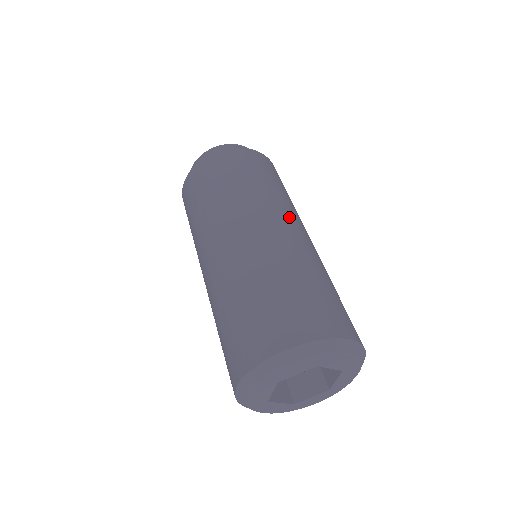
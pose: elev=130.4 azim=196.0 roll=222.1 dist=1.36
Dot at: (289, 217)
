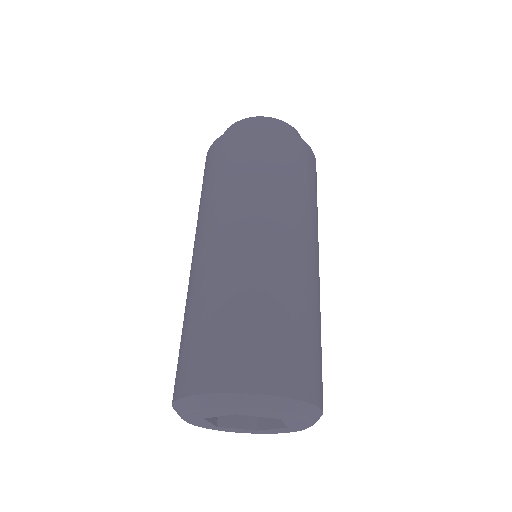
Dot at: (269, 221)
